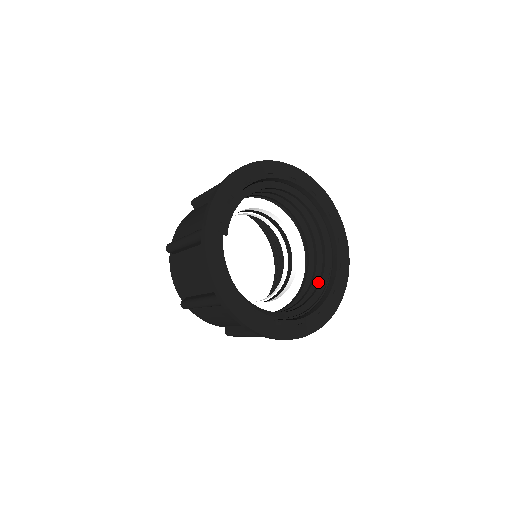
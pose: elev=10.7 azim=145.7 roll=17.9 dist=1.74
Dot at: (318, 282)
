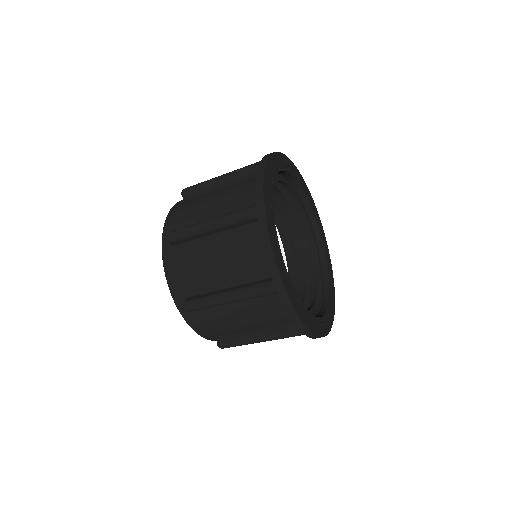
Dot at: occluded
